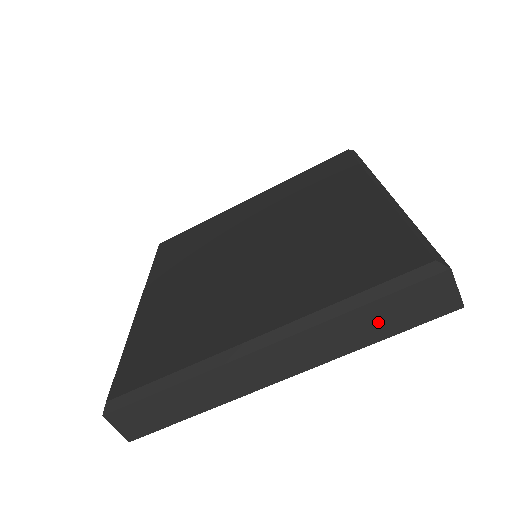
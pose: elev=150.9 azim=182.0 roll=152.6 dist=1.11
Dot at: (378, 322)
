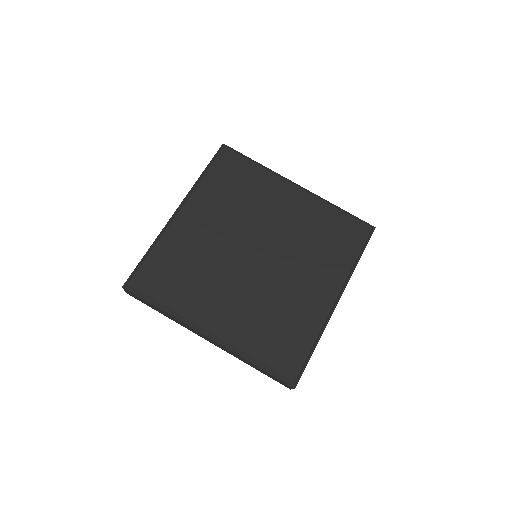
Dot at: occluded
